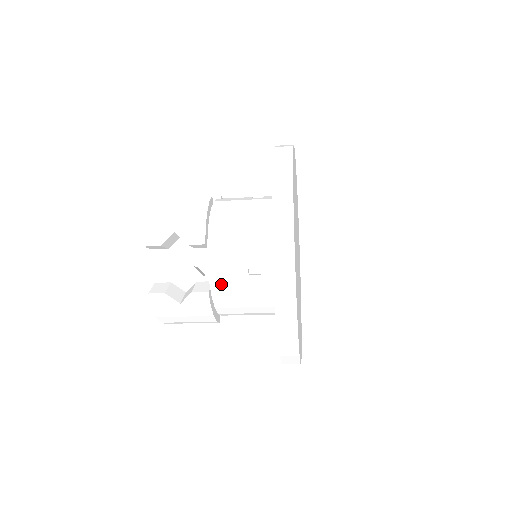
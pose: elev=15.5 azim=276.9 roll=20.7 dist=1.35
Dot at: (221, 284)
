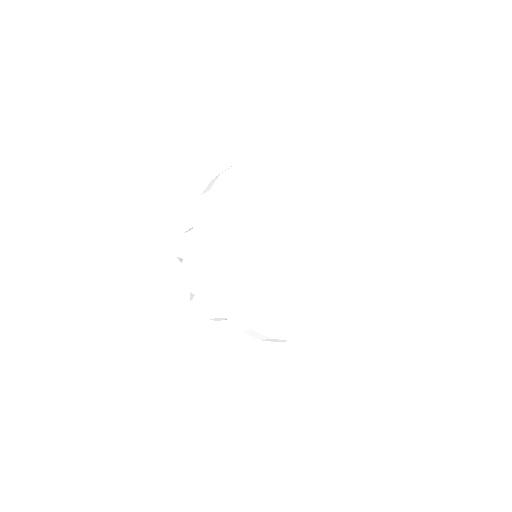
Dot at: occluded
